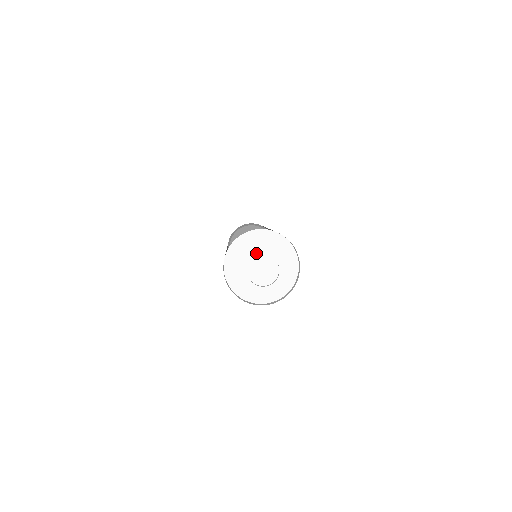
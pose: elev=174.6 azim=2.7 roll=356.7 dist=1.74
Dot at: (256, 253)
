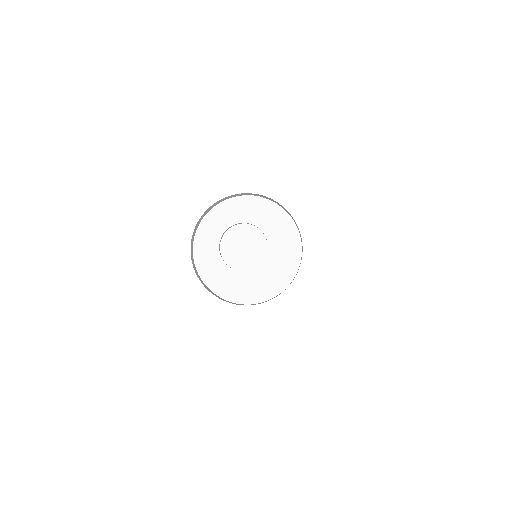
Dot at: (252, 229)
